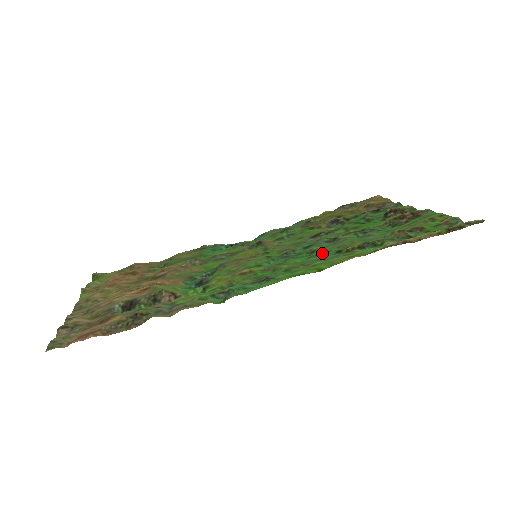
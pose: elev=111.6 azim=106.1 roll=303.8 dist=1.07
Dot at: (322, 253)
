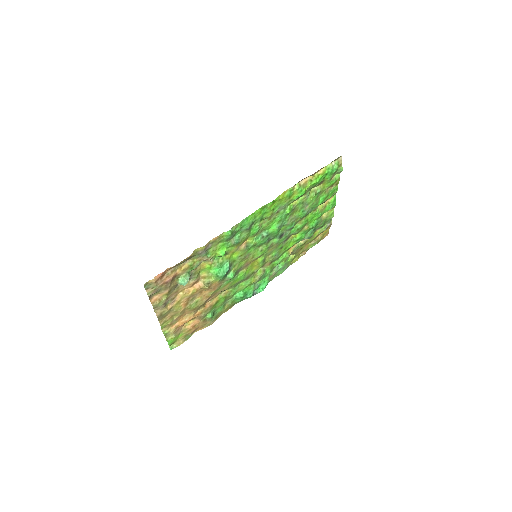
Dot at: (283, 220)
